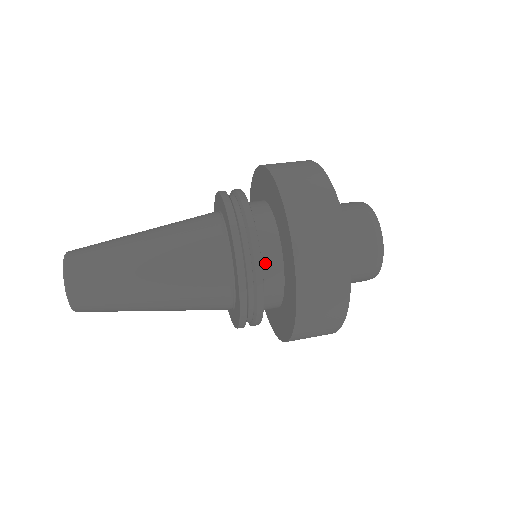
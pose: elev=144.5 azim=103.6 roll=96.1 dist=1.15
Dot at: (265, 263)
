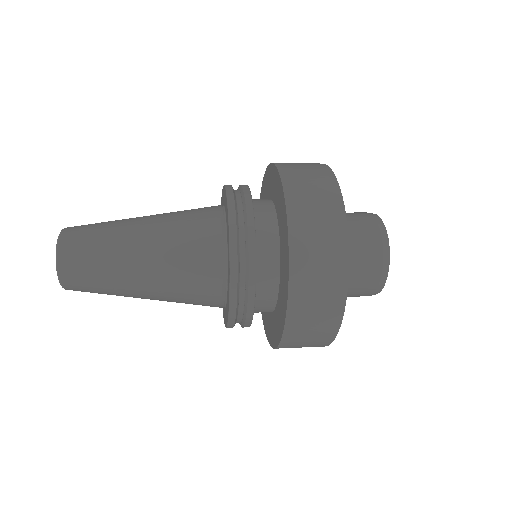
Dot at: (255, 204)
